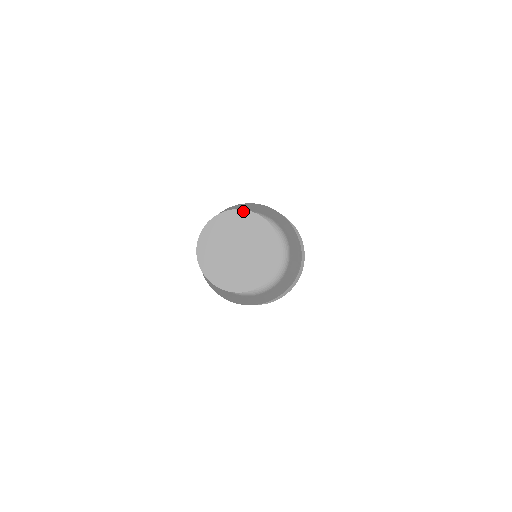
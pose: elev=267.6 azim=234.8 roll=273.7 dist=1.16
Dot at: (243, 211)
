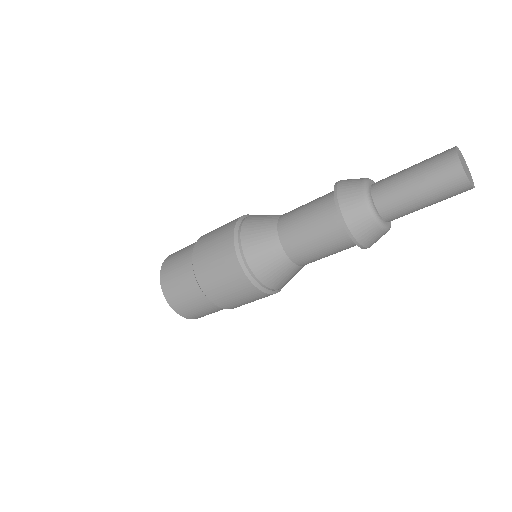
Dot at: (457, 147)
